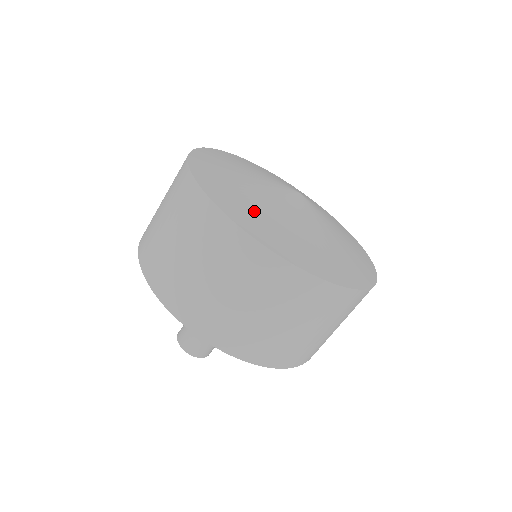
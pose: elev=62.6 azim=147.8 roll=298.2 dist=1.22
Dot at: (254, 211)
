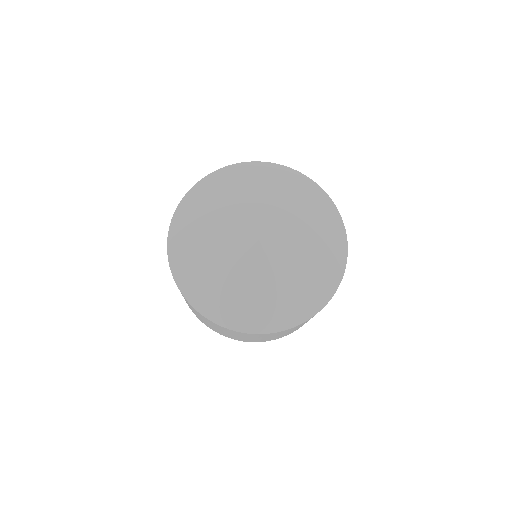
Dot at: (199, 272)
